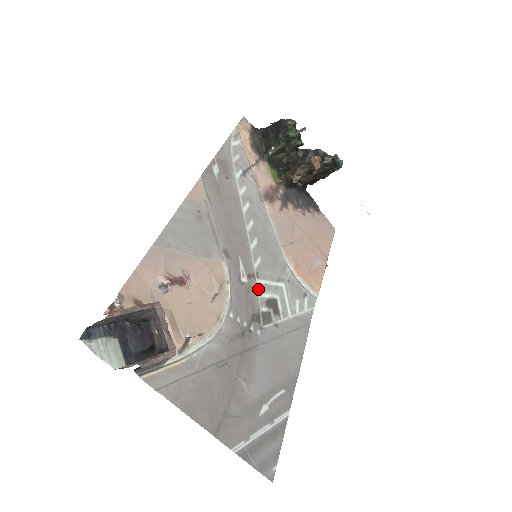
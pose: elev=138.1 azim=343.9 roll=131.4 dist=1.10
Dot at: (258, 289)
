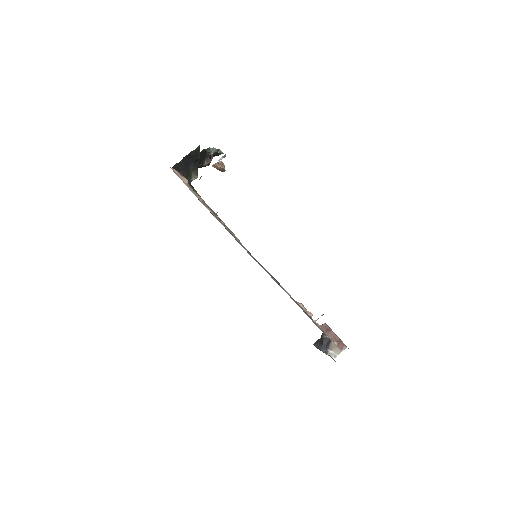
Dot at: occluded
